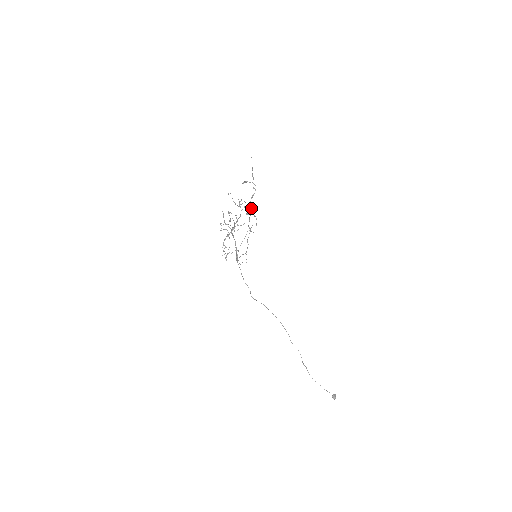
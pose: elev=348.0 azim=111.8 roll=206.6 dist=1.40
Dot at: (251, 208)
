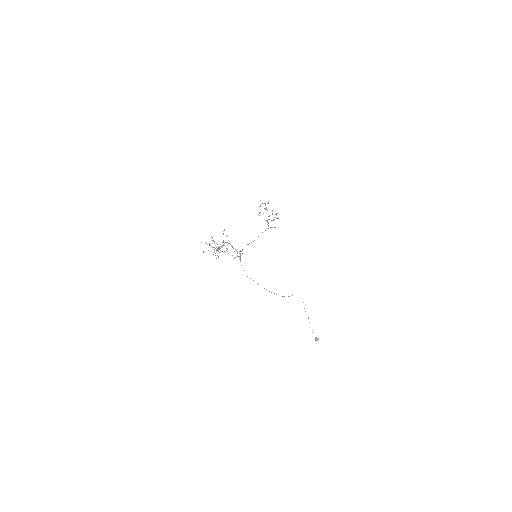
Dot at: (225, 252)
